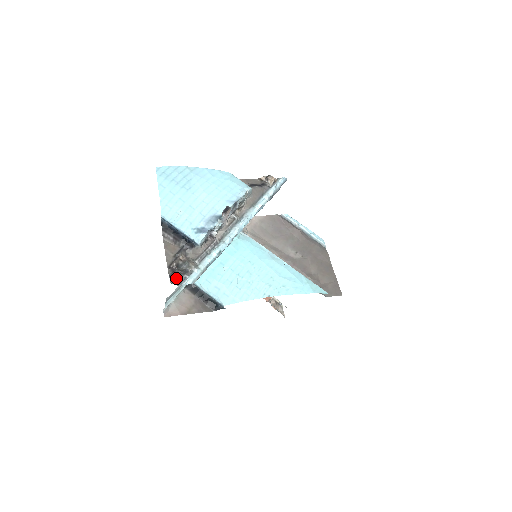
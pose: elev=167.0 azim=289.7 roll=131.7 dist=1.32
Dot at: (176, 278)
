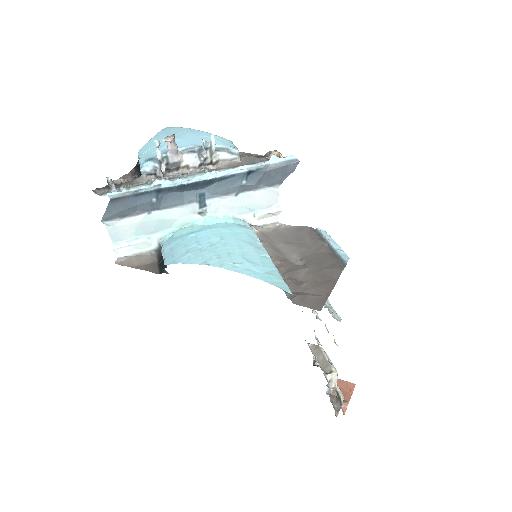
Dot at: (102, 190)
